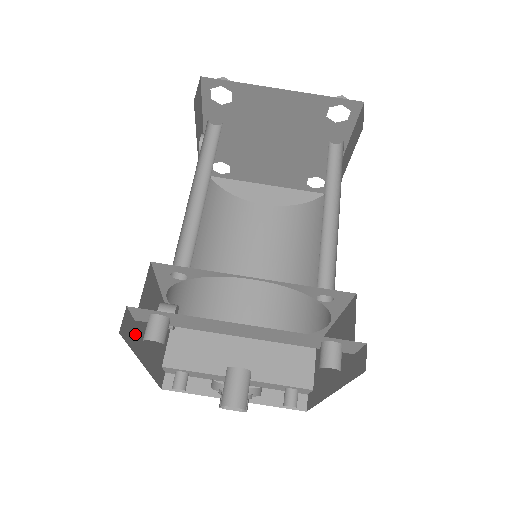
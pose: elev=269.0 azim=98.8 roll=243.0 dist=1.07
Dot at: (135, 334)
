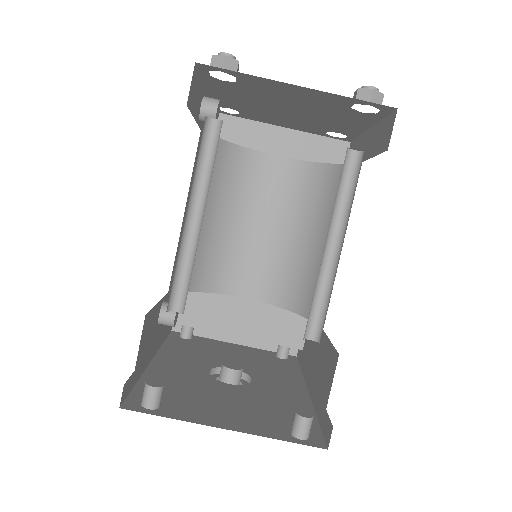
Dot at: (137, 372)
